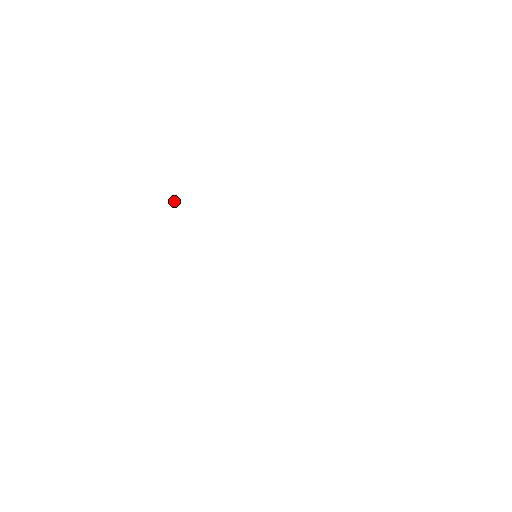
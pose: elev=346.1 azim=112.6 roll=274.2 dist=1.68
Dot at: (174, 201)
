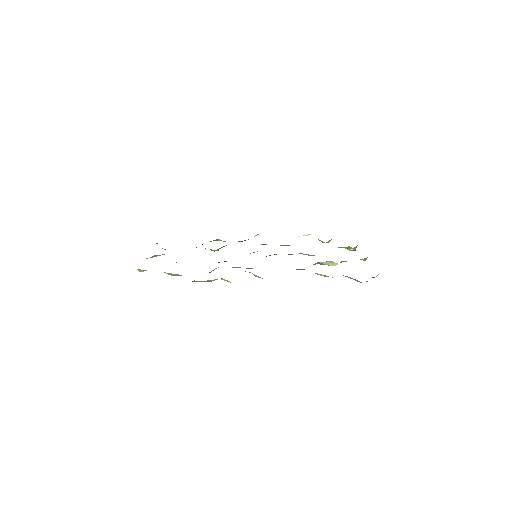
Dot at: occluded
